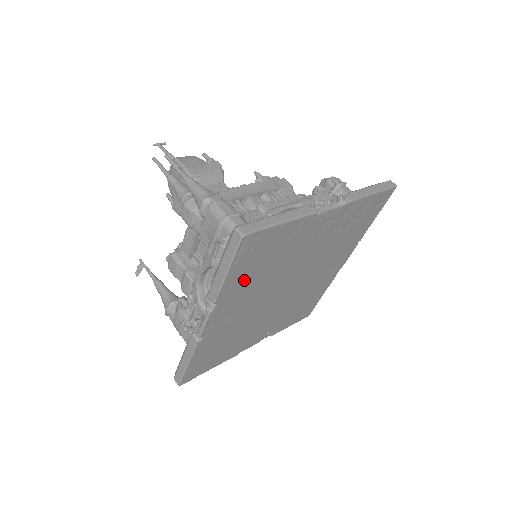
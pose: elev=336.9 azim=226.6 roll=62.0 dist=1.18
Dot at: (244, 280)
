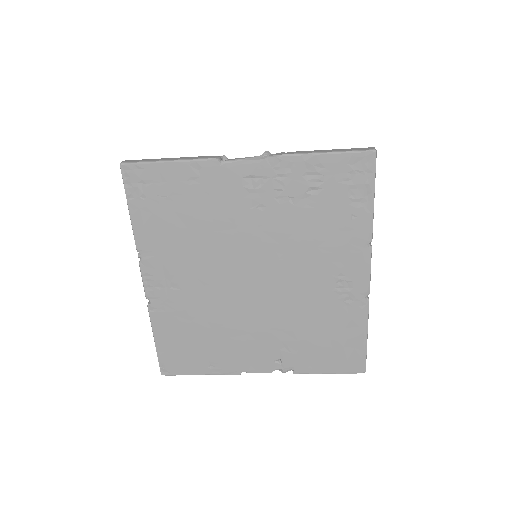
Dot at: (162, 231)
